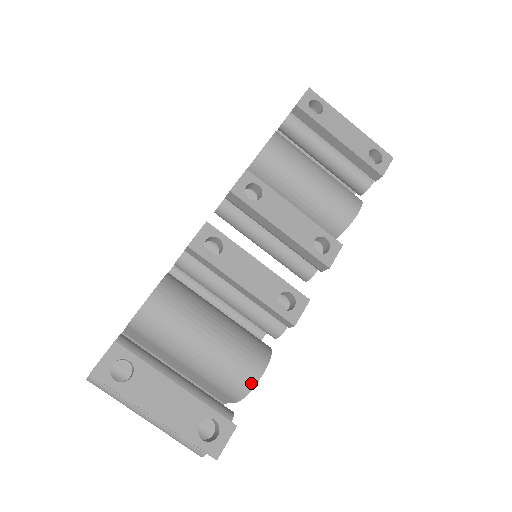
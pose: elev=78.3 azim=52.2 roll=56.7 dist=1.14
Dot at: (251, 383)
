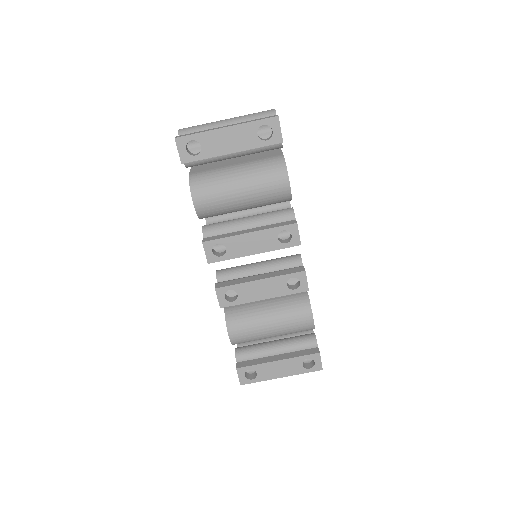
Dot at: (311, 326)
